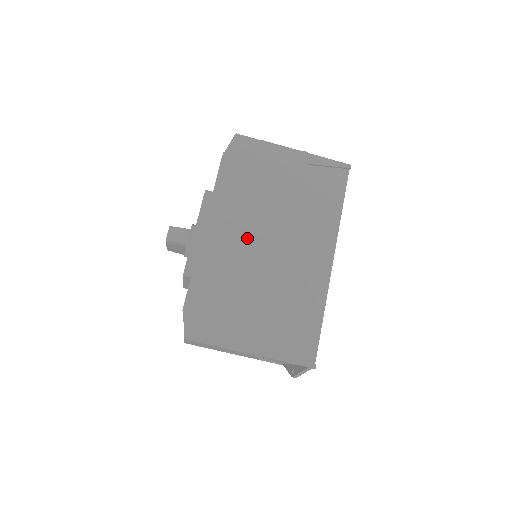
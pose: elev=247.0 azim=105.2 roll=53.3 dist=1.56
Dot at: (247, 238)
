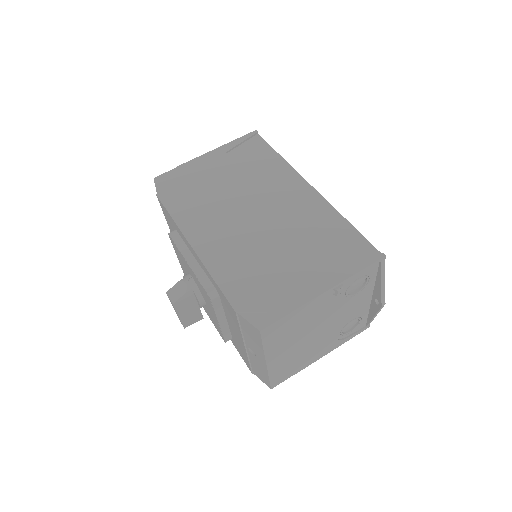
Dot at: (232, 225)
